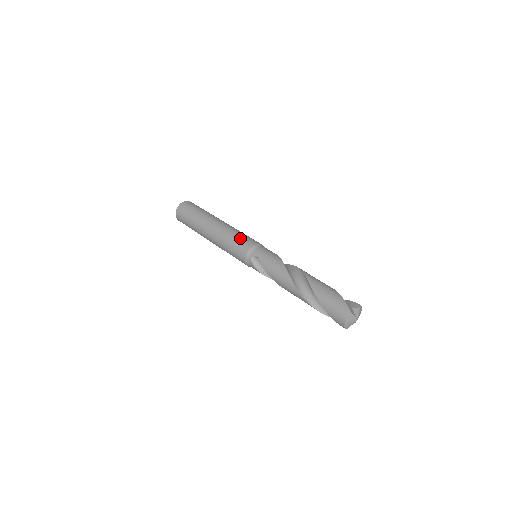
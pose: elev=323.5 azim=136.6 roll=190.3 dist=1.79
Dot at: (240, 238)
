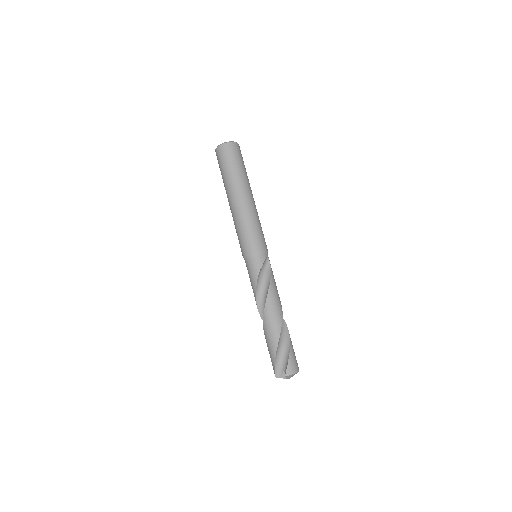
Dot at: (239, 239)
